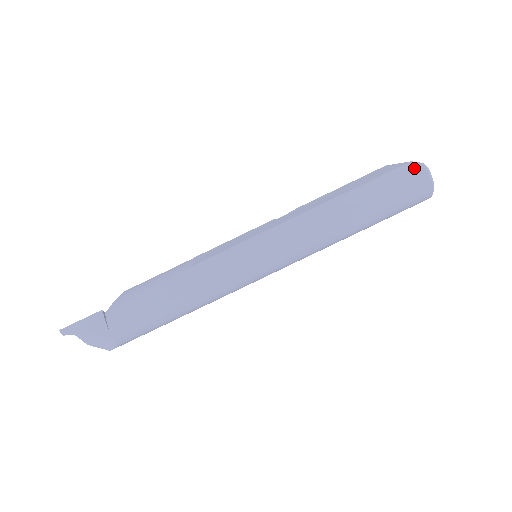
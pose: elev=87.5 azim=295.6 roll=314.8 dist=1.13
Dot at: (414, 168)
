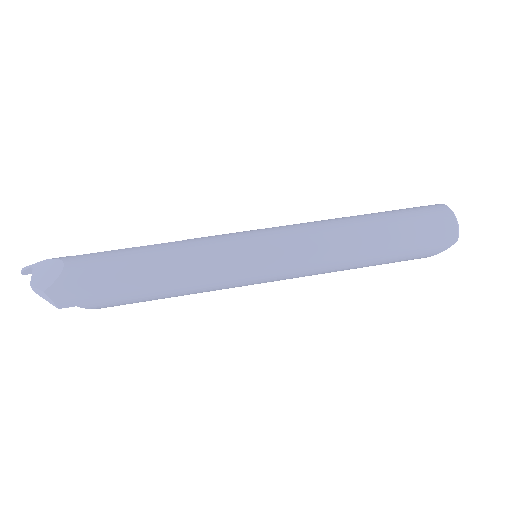
Dot at: occluded
